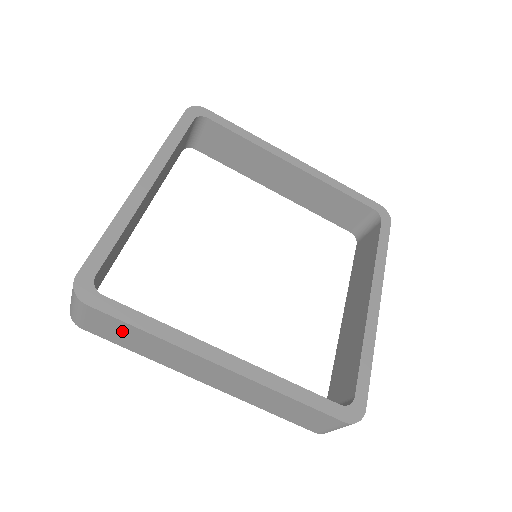
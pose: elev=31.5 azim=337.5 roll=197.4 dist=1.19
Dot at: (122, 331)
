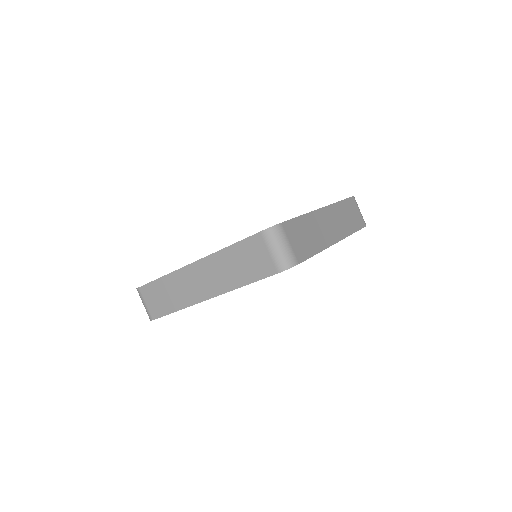
Dot at: (158, 294)
